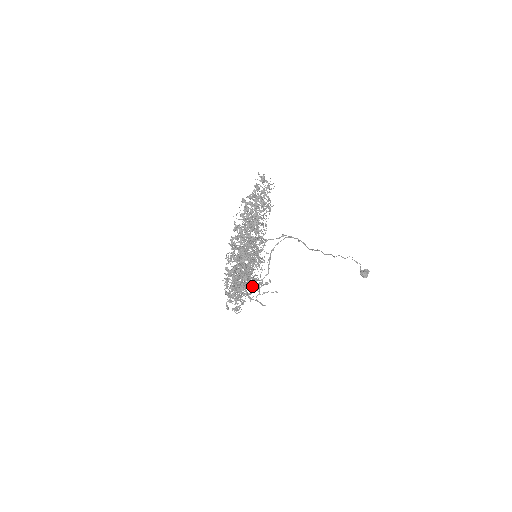
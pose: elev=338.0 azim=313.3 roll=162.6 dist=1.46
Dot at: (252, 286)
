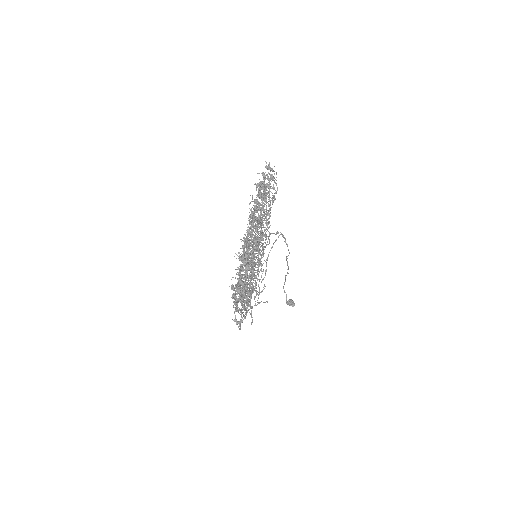
Dot at: occluded
